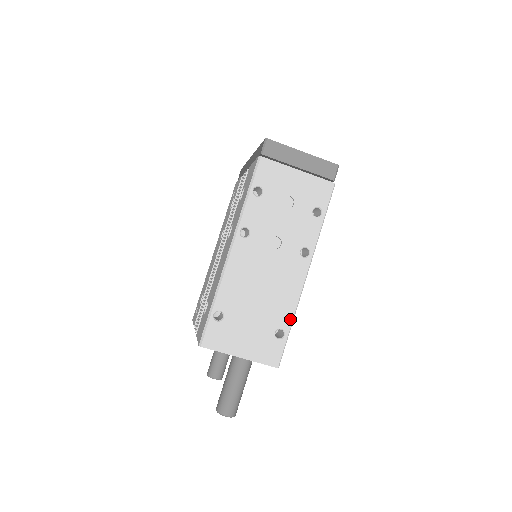
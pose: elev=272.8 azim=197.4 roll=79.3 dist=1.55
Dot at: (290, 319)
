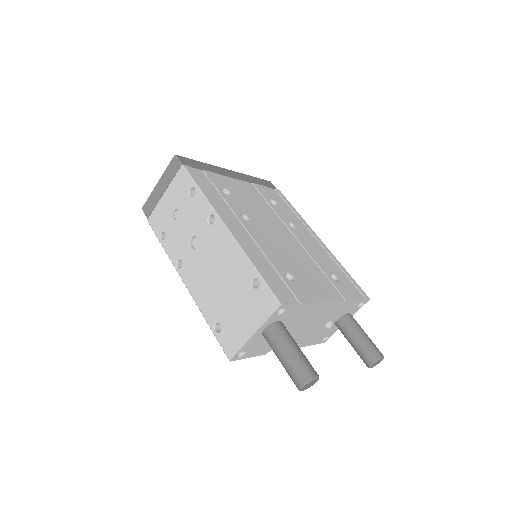
Dot at: (249, 266)
